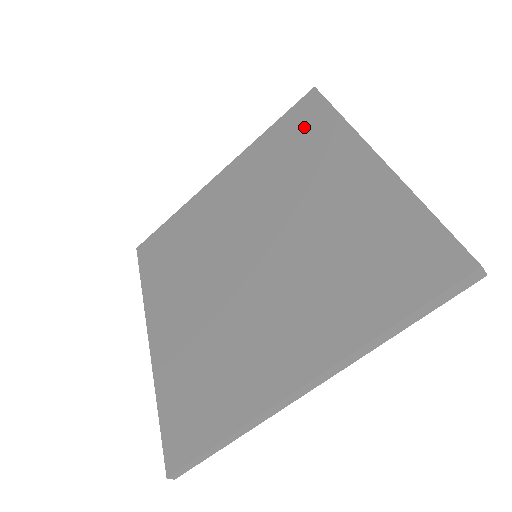
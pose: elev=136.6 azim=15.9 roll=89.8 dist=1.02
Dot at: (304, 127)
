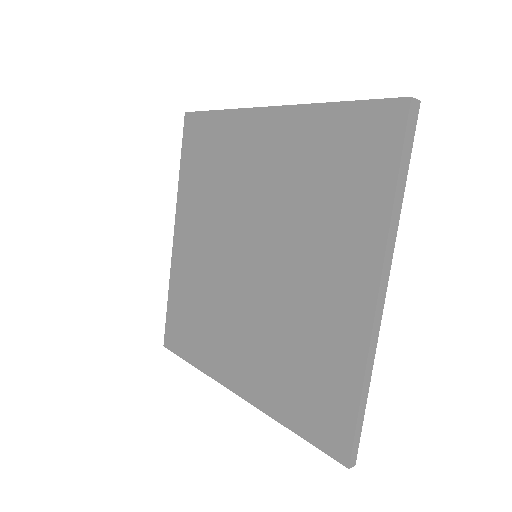
Dot at: (204, 143)
